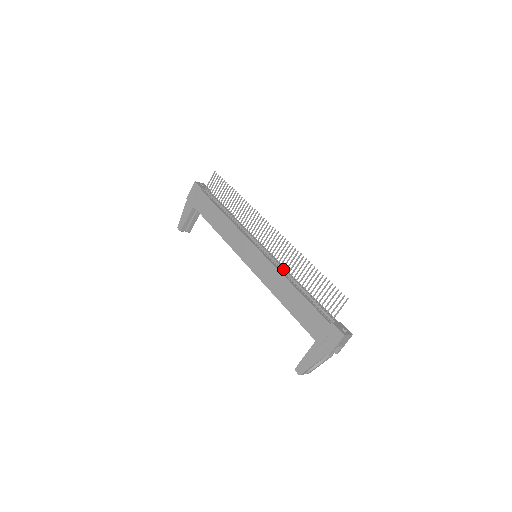
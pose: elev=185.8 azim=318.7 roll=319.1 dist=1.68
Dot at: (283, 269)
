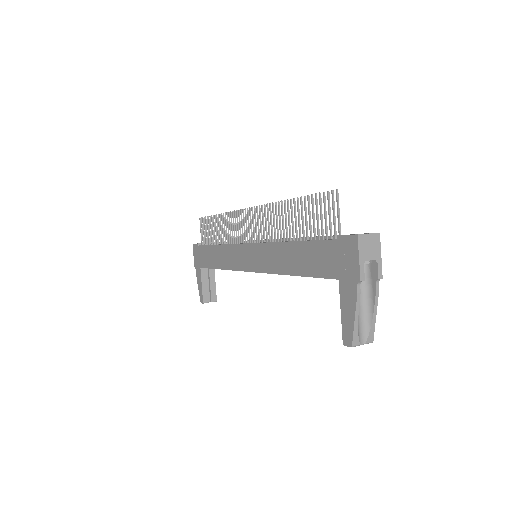
Dot at: occluded
